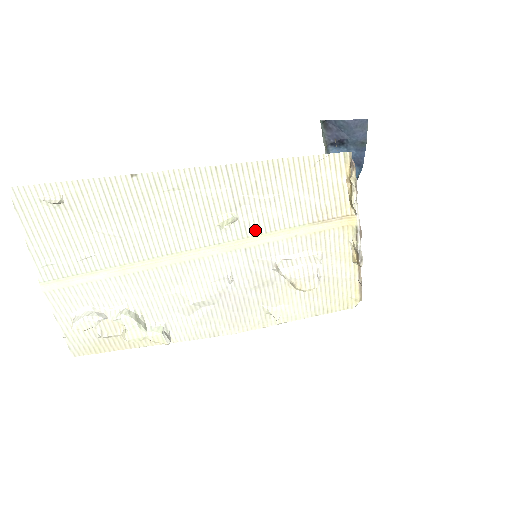
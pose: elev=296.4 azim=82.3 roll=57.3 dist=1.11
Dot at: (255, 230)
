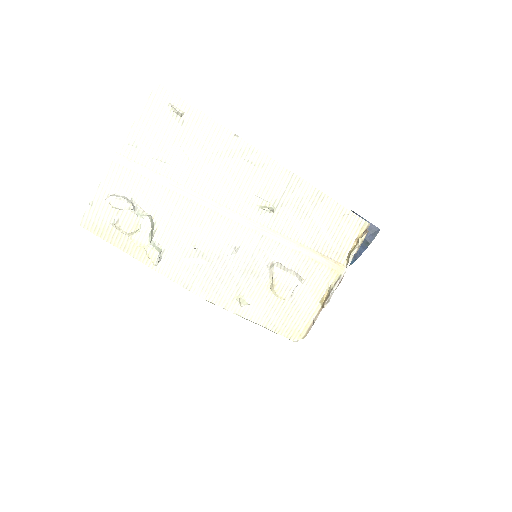
Dot at: (278, 228)
